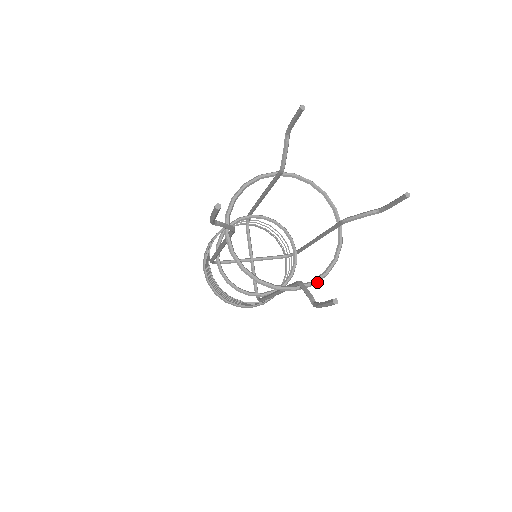
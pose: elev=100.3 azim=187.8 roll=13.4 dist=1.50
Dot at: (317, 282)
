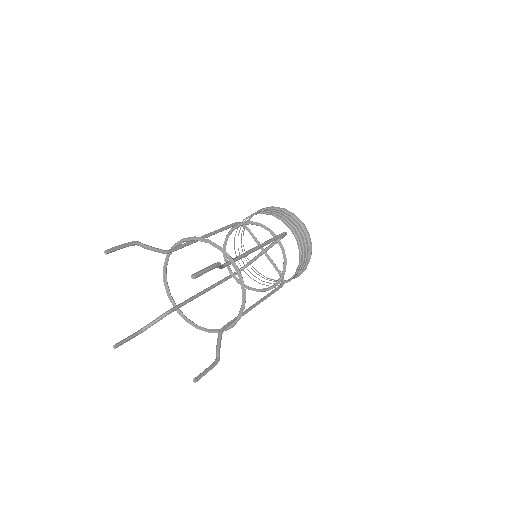
Dot at: (189, 322)
